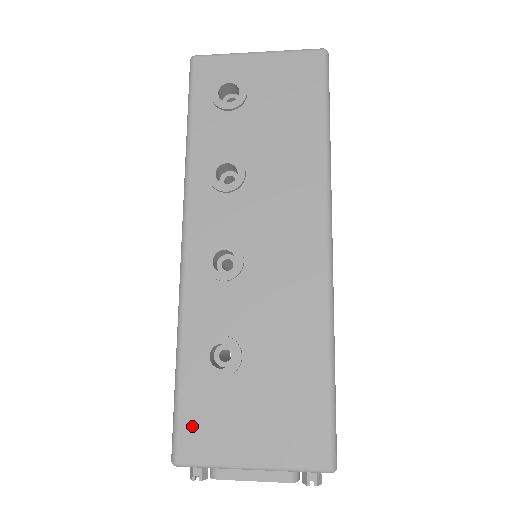
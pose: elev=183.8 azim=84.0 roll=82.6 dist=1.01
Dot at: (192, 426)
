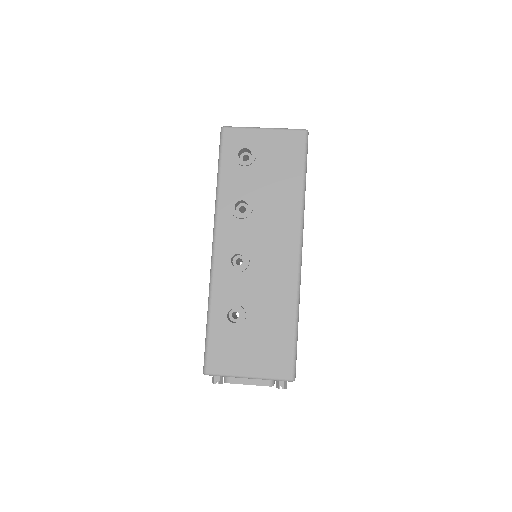
Dot at: (216, 354)
